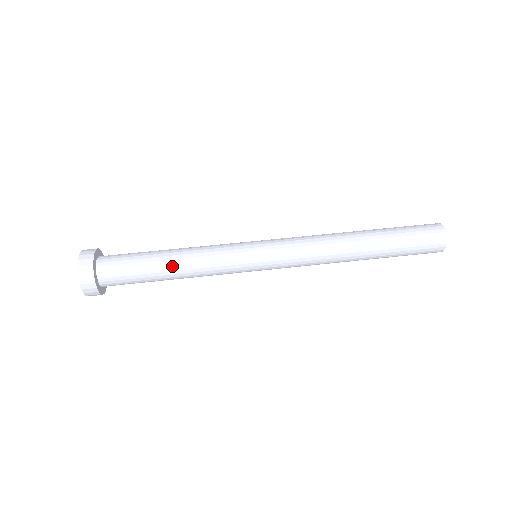
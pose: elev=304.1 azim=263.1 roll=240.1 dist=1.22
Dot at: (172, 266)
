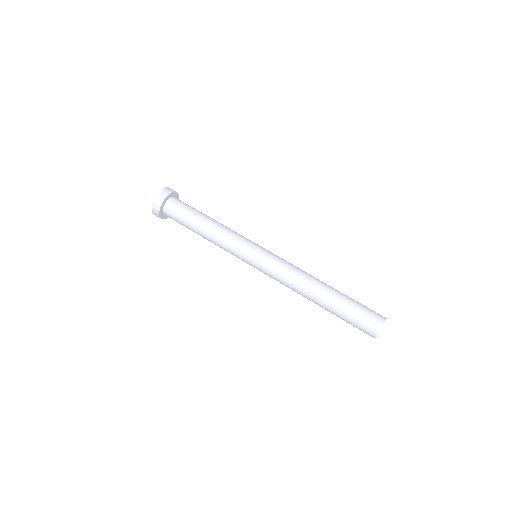
Dot at: (202, 235)
